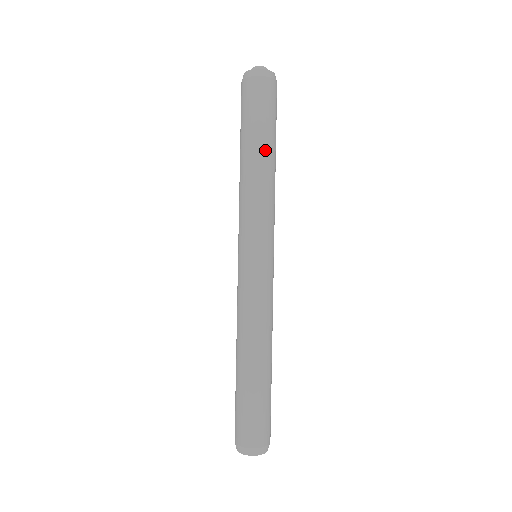
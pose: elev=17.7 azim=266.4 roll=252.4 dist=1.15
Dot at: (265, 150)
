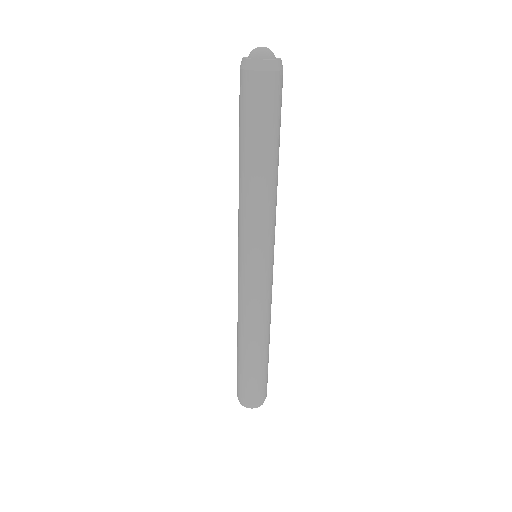
Dot at: (266, 160)
